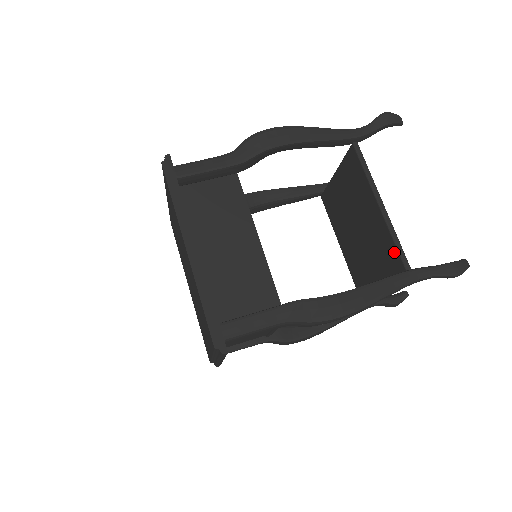
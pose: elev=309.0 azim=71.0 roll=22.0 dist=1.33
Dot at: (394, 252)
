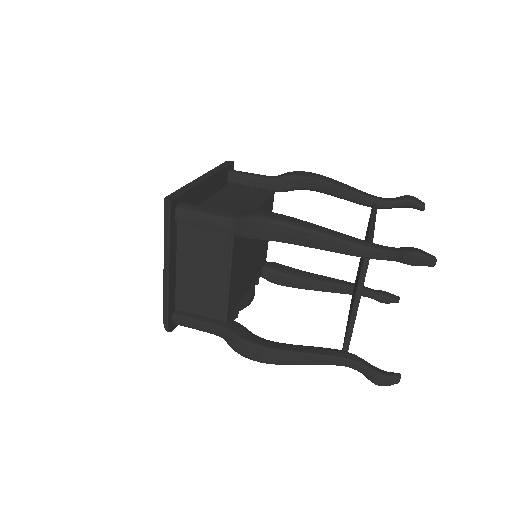
Dot at: occluded
